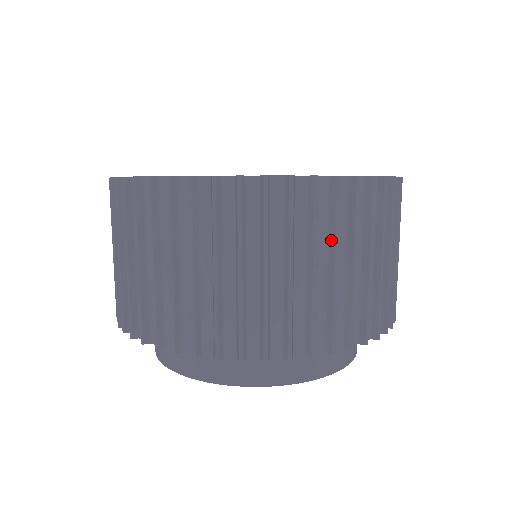
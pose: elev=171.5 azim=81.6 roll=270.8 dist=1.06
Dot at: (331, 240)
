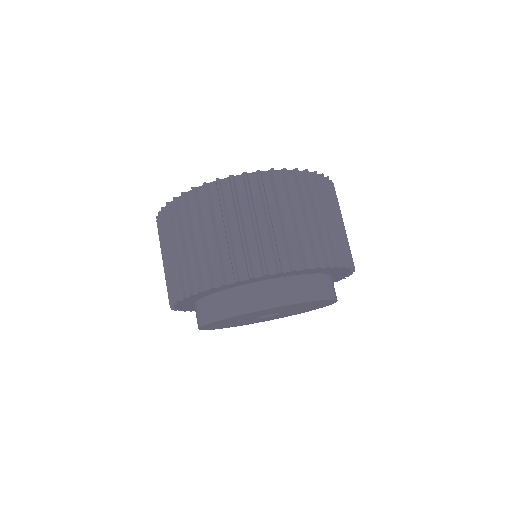
Dot at: (277, 204)
